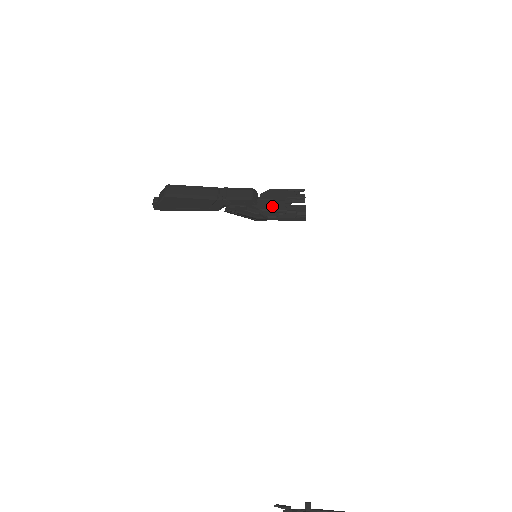
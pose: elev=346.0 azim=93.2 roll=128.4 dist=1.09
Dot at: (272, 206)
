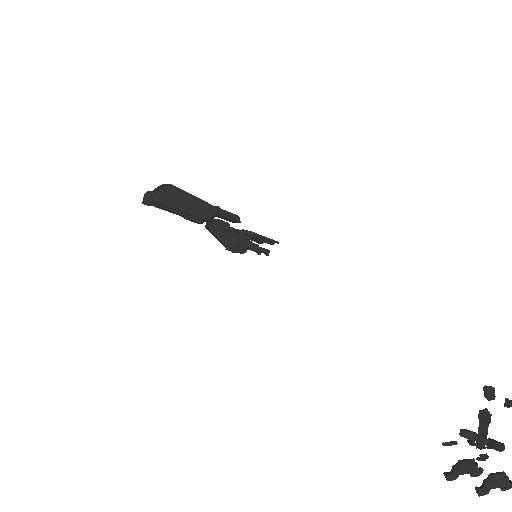
Dot at: occluded
